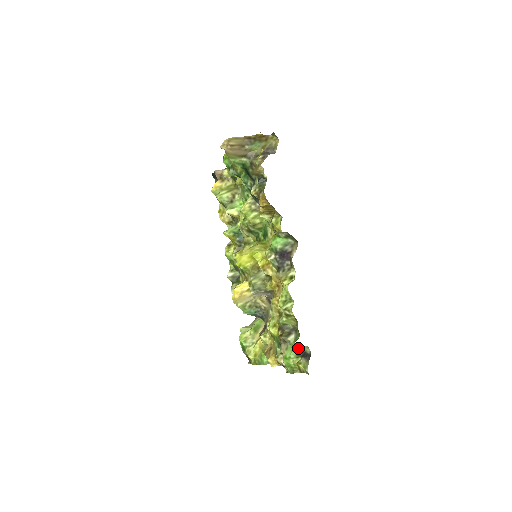
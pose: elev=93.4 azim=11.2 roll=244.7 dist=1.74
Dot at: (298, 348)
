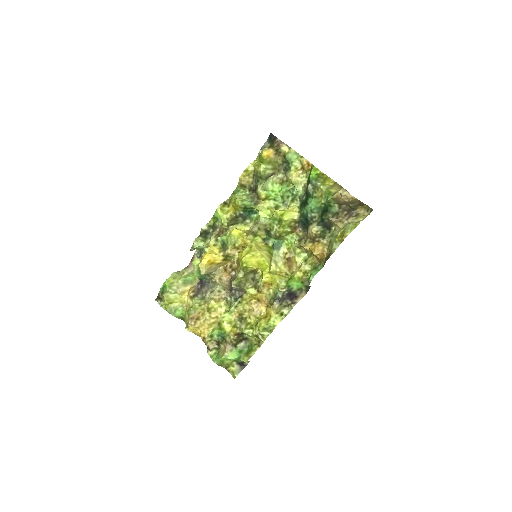
Dot at: (244, 361)
